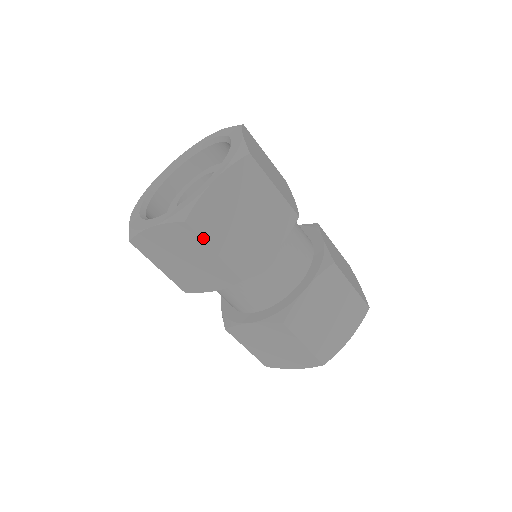
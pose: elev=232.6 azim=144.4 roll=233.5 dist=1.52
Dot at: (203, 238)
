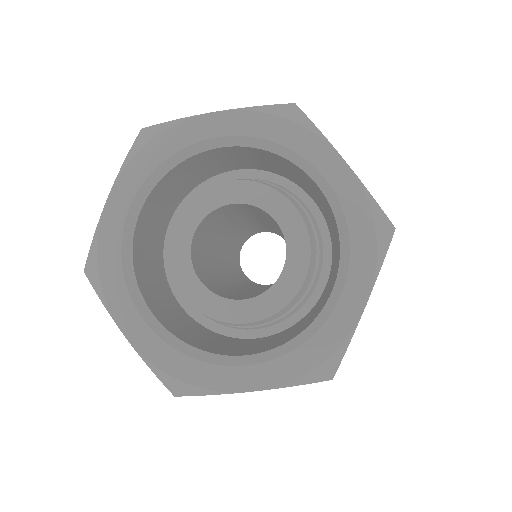
Dot at: occluded
